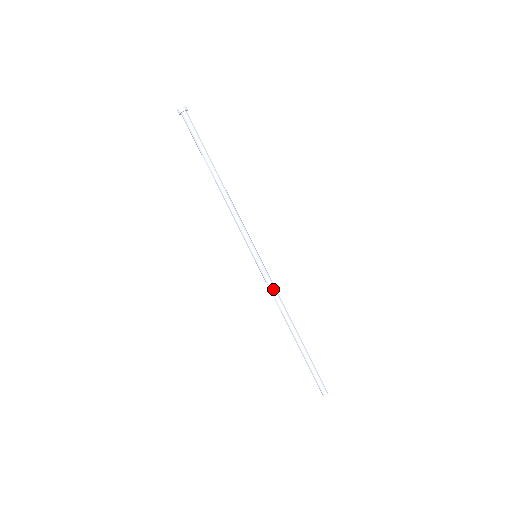
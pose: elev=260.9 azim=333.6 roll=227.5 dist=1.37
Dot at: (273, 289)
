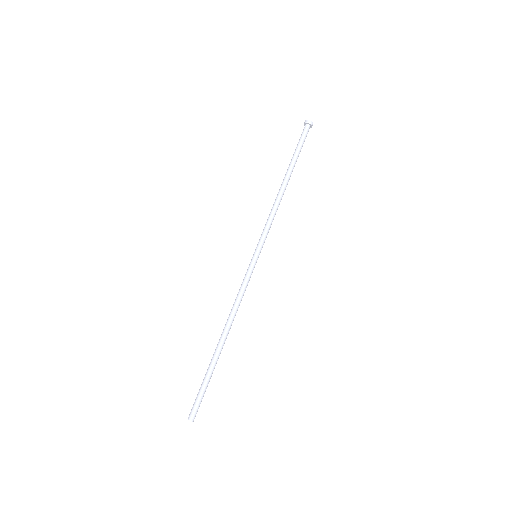
Dot at: (242, 290)
